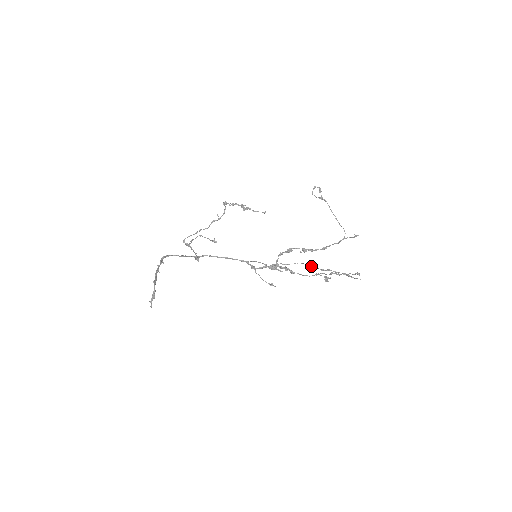
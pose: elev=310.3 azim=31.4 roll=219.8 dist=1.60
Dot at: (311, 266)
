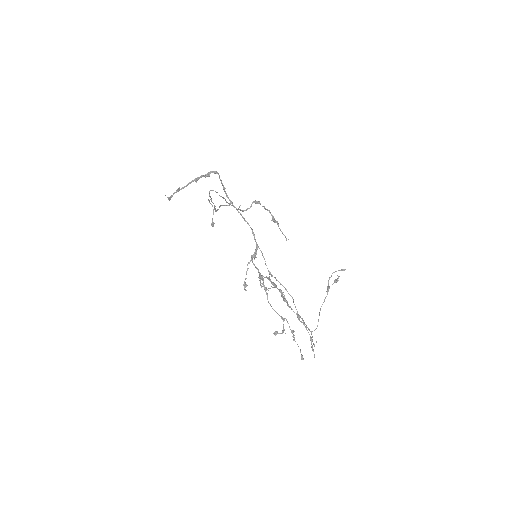
Dot at: occluded
